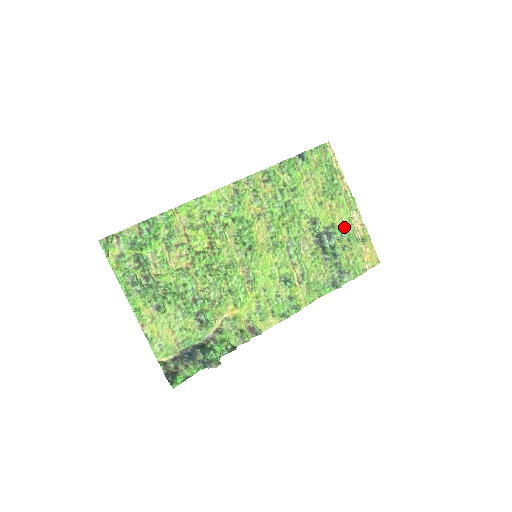
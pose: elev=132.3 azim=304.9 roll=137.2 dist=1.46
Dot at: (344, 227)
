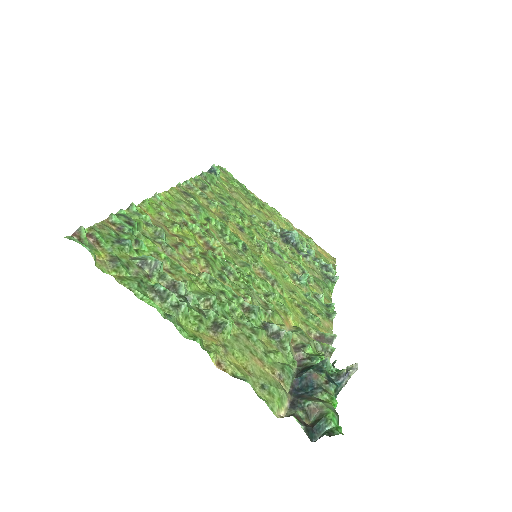
Dot at: (290, 230)
